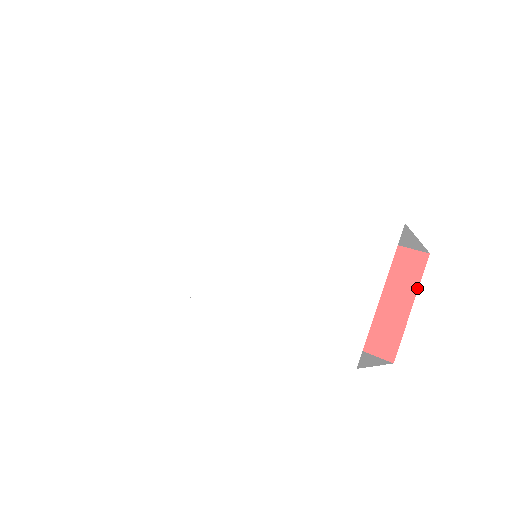
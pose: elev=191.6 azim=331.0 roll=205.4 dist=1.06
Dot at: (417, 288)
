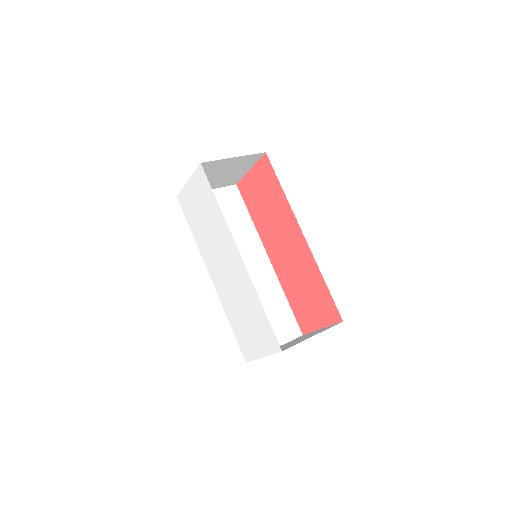
Dot at: (329, 325)
